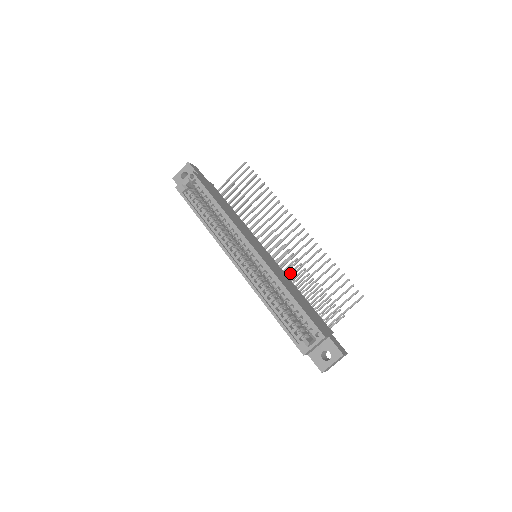
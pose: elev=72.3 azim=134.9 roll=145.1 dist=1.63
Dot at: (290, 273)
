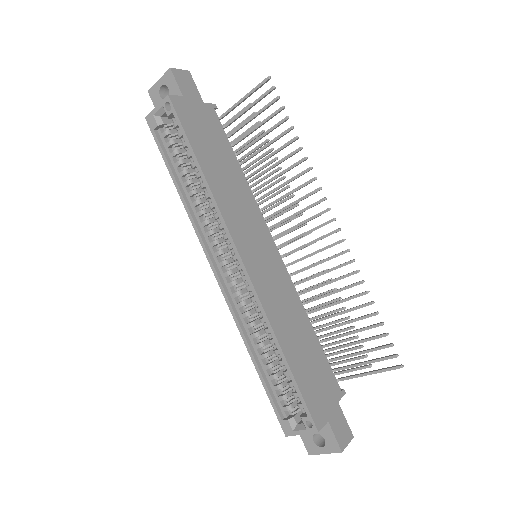
Dot at: occluded
